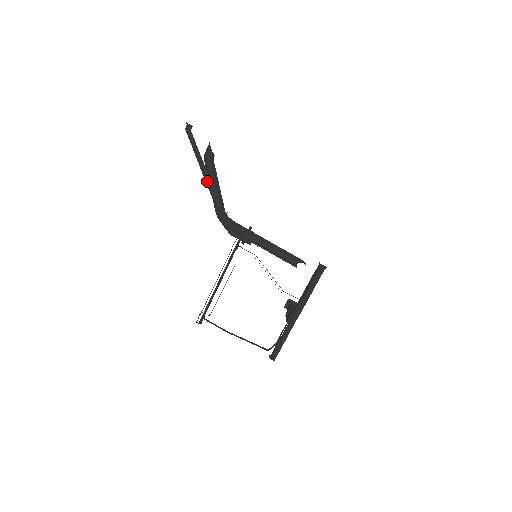
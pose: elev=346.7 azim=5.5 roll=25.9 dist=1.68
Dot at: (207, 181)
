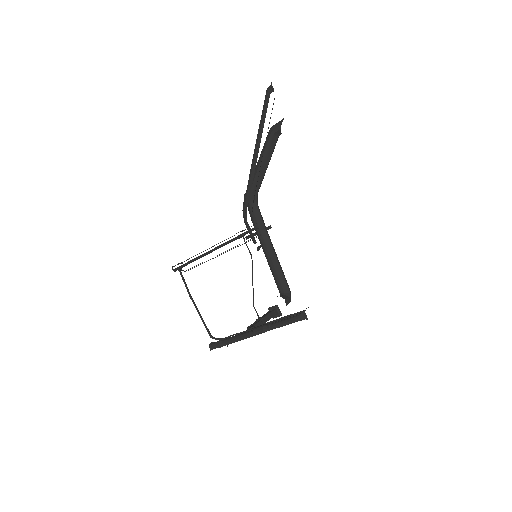
Dot at: (254, 156)
